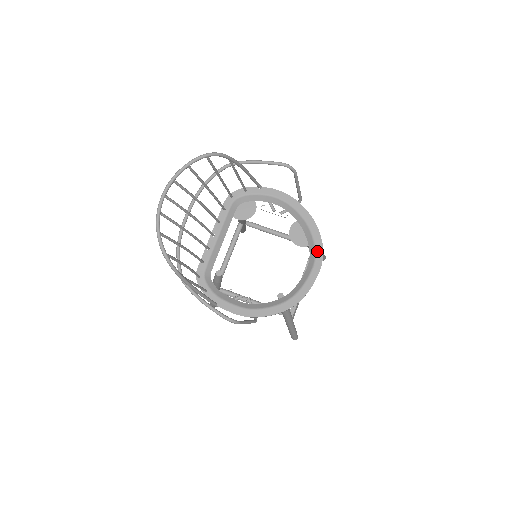
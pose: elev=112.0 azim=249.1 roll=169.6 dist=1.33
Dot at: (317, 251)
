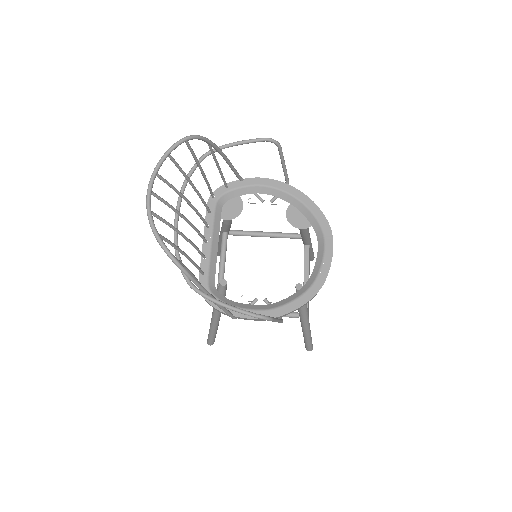
Dot at: (323, 227)
